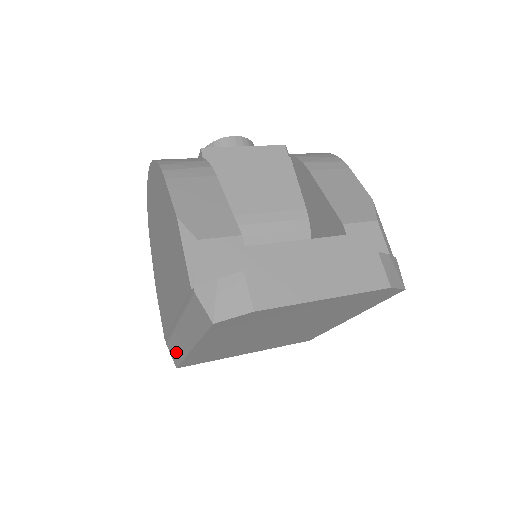
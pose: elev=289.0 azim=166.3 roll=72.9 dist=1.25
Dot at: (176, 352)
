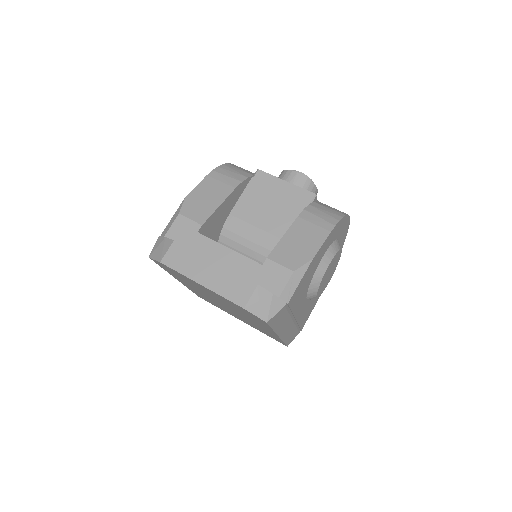
Dot at: occluded
